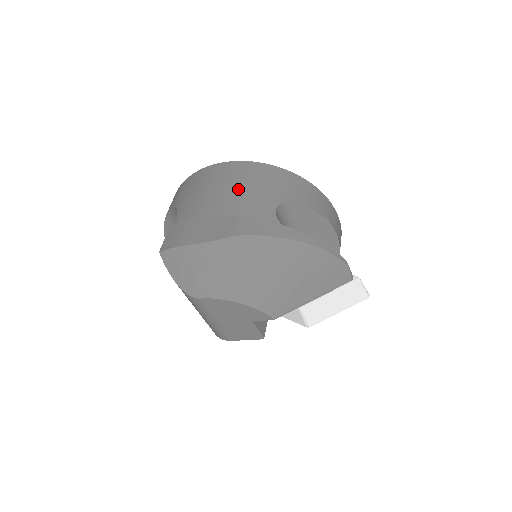
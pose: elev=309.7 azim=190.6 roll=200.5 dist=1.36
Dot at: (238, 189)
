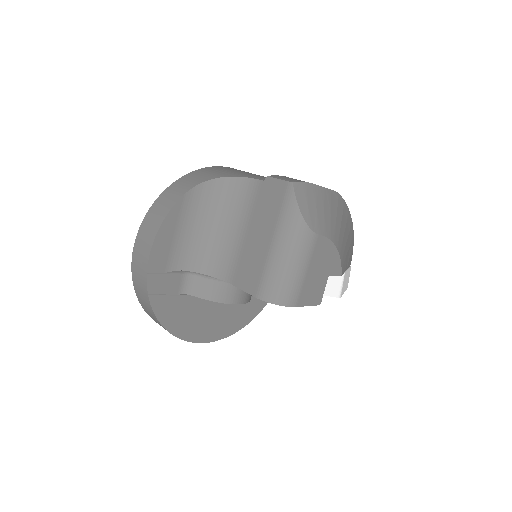
Dot at: occluded
